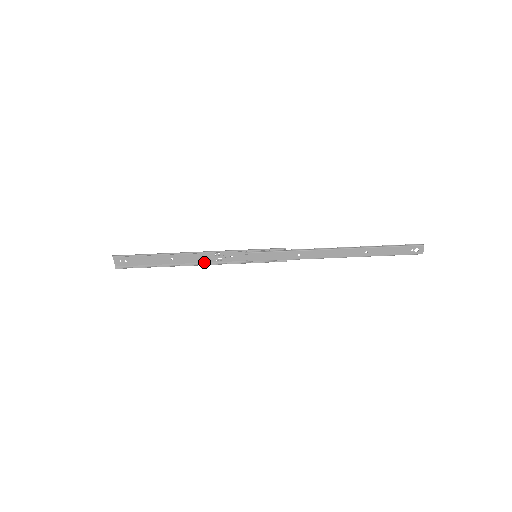
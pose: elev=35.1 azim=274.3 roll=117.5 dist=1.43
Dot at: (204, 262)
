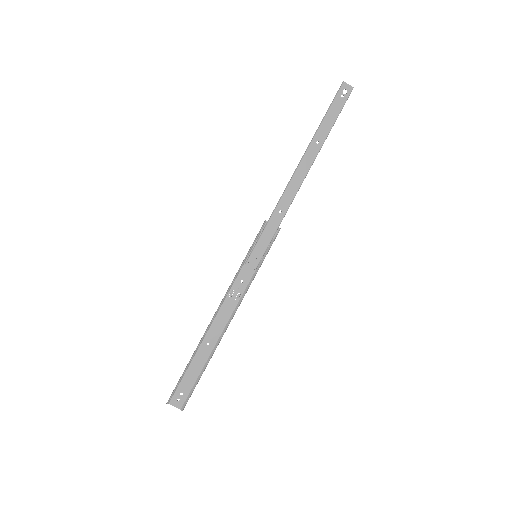
Dot at: (231, 314)
